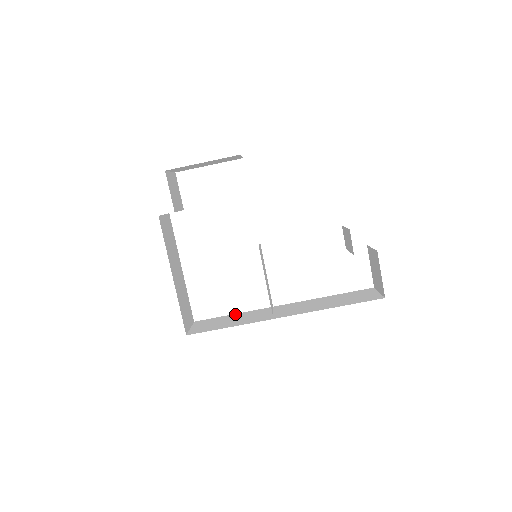
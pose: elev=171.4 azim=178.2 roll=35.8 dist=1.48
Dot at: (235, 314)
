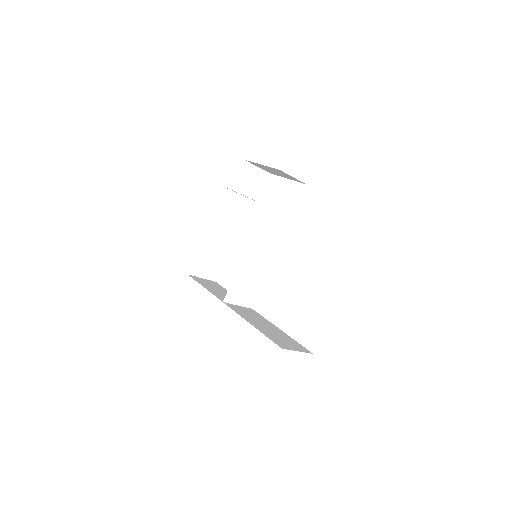
Dot at: occluded
